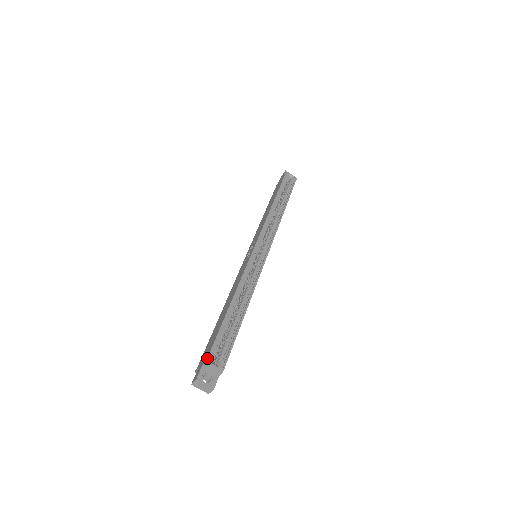
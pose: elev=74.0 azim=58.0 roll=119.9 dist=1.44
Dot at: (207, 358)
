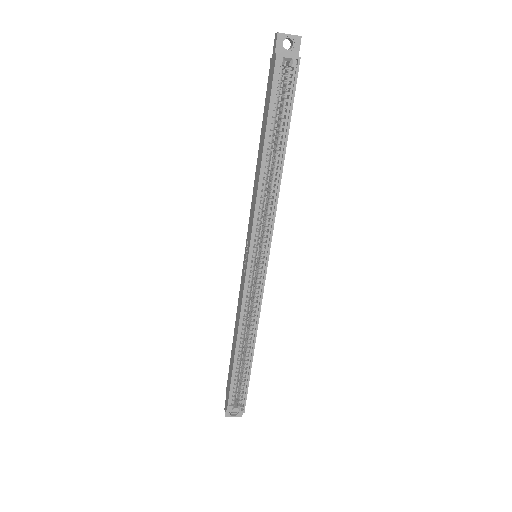
Dot at: (227, 409)
